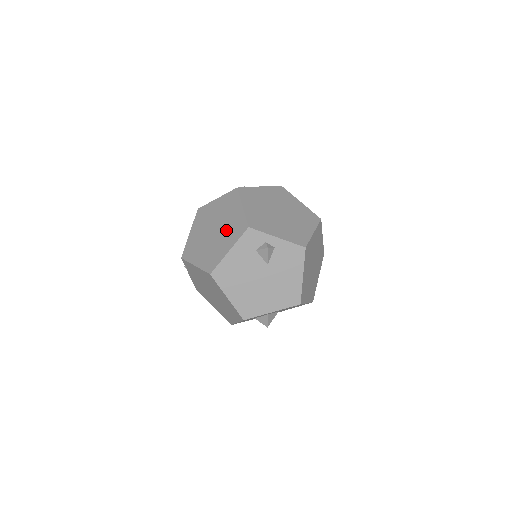
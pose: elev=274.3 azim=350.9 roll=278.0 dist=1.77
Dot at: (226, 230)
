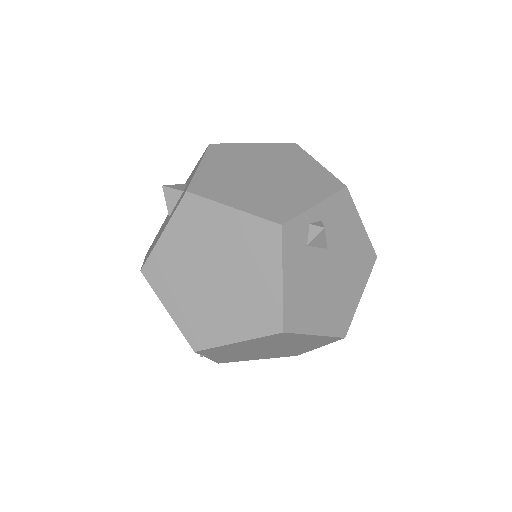
Dot at: (240, 259)
